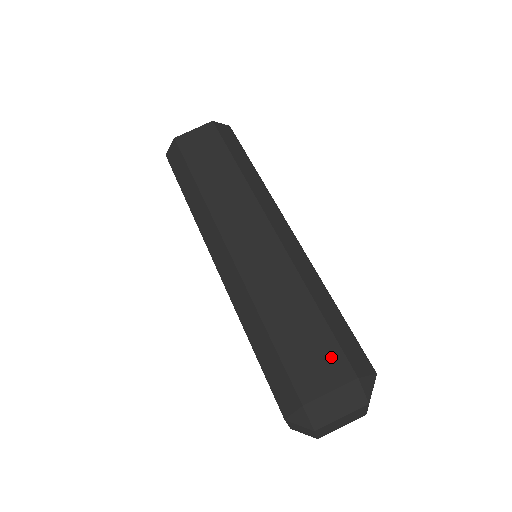
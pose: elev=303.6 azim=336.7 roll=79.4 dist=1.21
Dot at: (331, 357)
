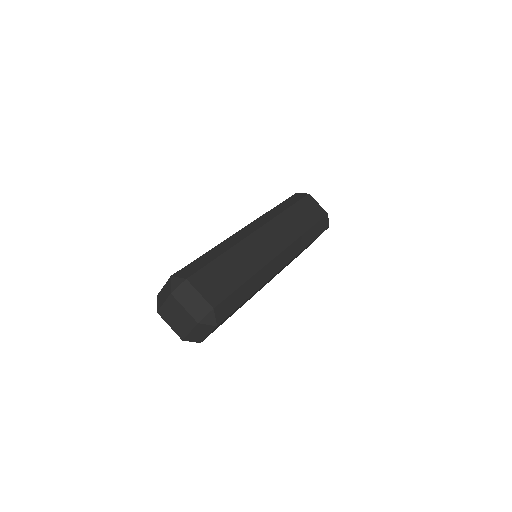
Dot at: occluded
